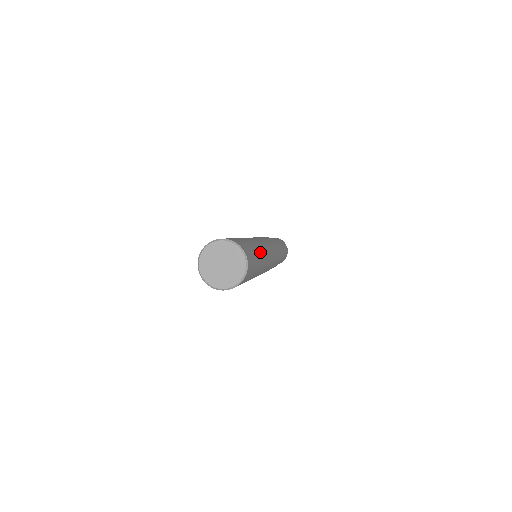
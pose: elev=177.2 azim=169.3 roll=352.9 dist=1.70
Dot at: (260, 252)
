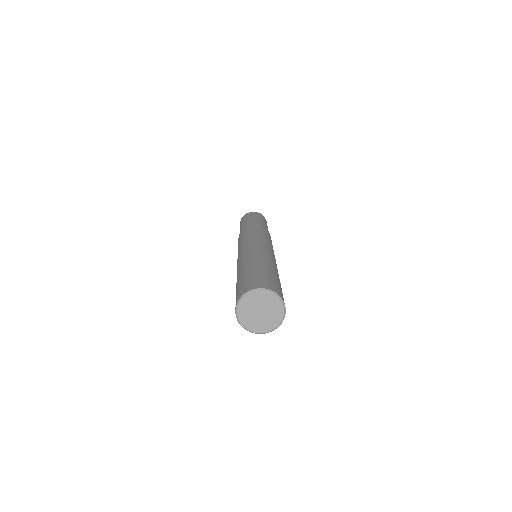
Dot at: (264, 263)
